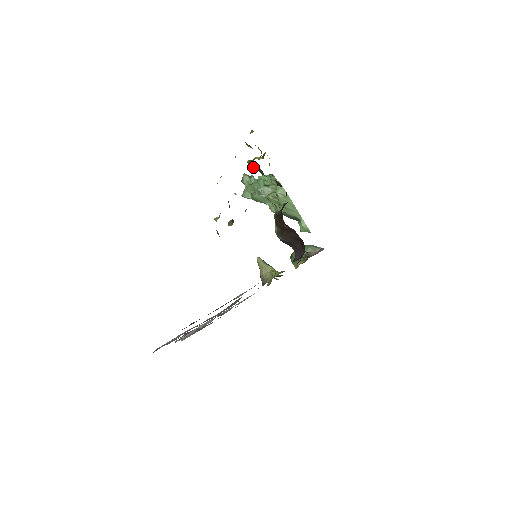
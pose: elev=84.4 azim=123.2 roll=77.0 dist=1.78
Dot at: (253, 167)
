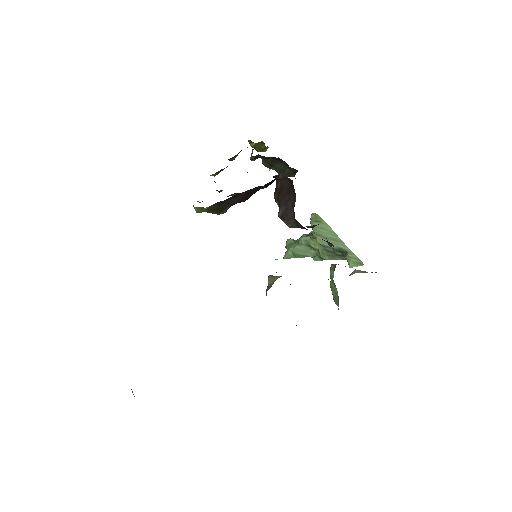
Dot at: (251, 154)
